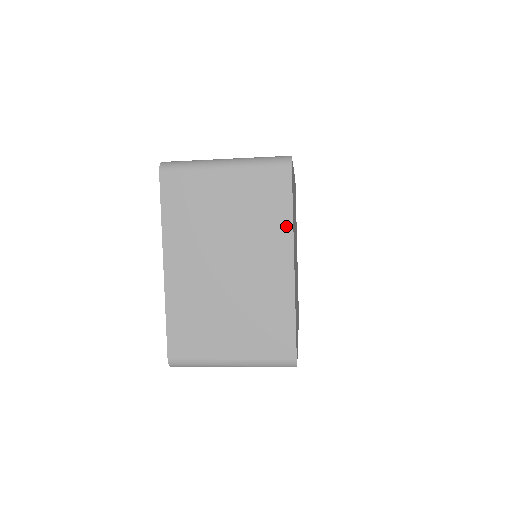
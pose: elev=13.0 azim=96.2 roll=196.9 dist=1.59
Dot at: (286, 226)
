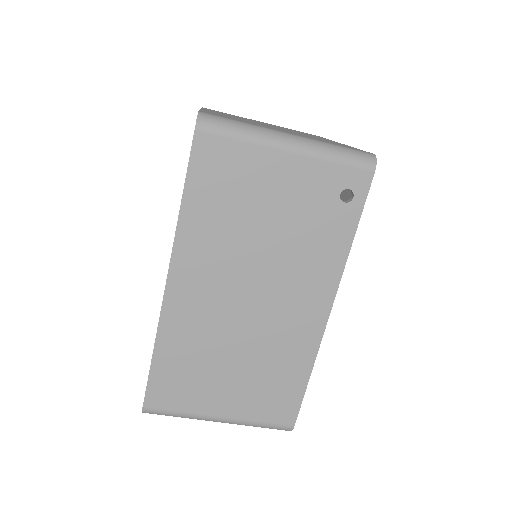
Dot at: occluded
